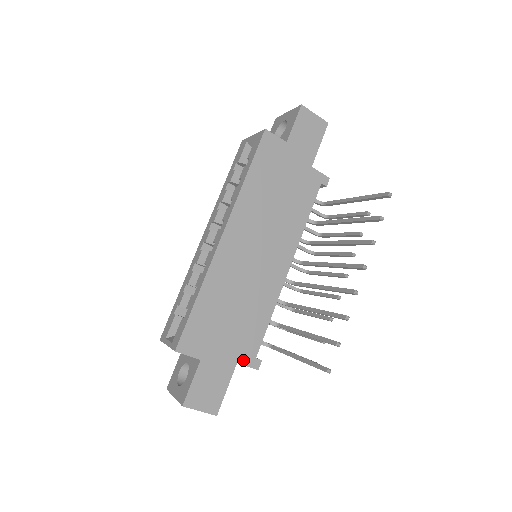
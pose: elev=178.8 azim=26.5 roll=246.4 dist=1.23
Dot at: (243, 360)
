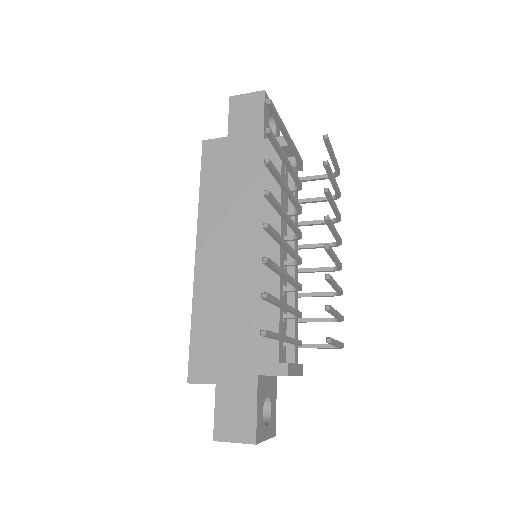
Dot at: (264, 370)
